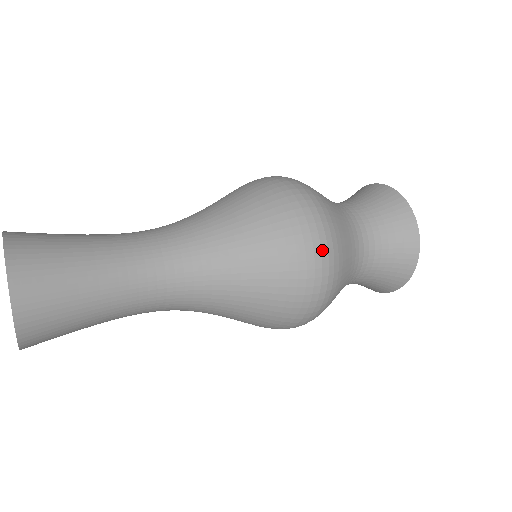
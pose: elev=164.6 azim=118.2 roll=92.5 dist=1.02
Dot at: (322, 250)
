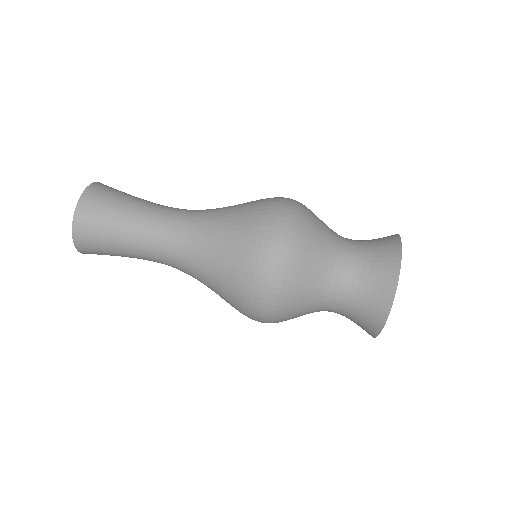
Dot at: (268, 286)
